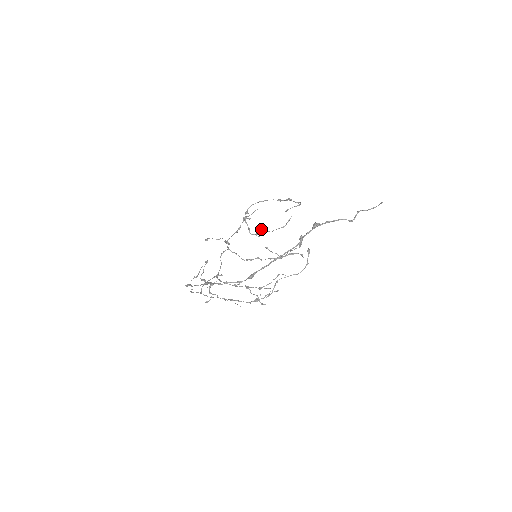
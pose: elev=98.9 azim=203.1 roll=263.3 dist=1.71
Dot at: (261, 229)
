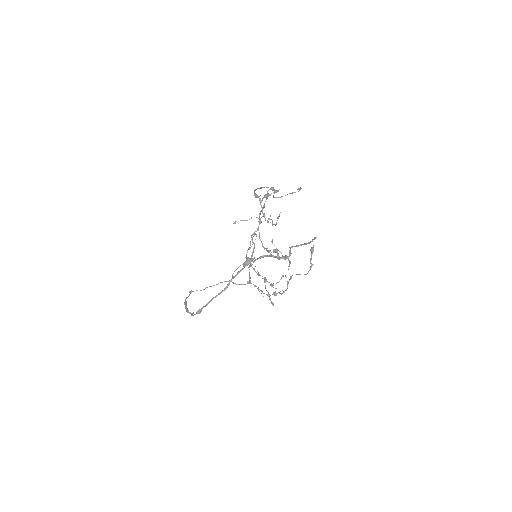
Dot at: occluded
